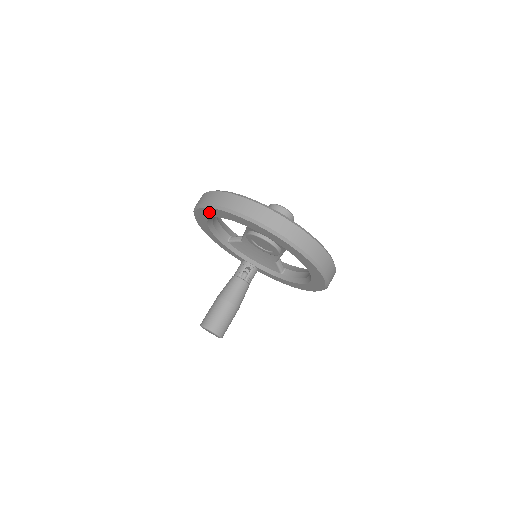
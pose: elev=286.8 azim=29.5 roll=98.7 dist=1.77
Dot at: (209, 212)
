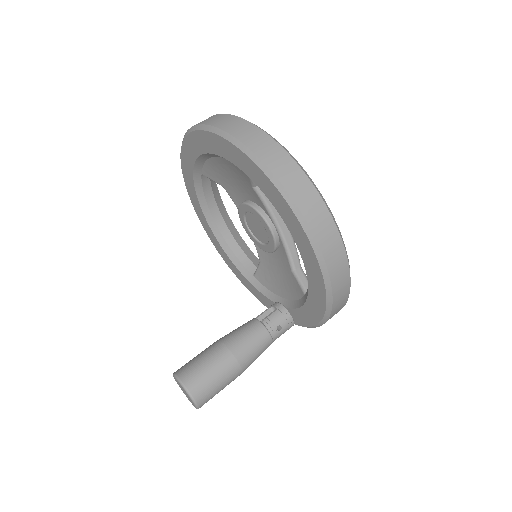
Dot at: (191, 190)
